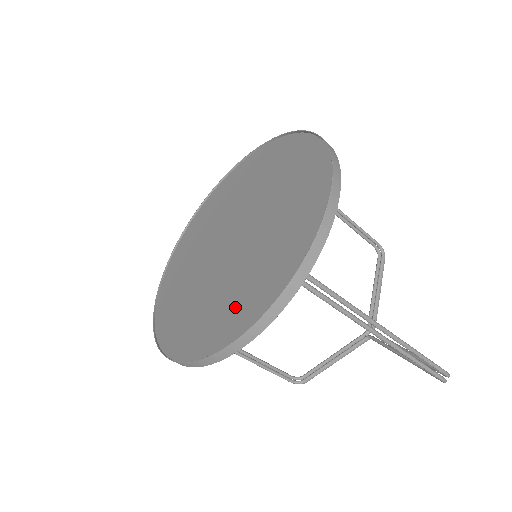
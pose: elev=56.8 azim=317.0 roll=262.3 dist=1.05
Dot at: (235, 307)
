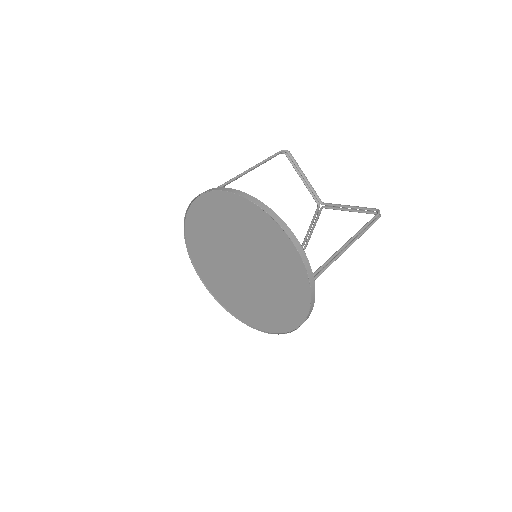
Dot at: (288, 304)
